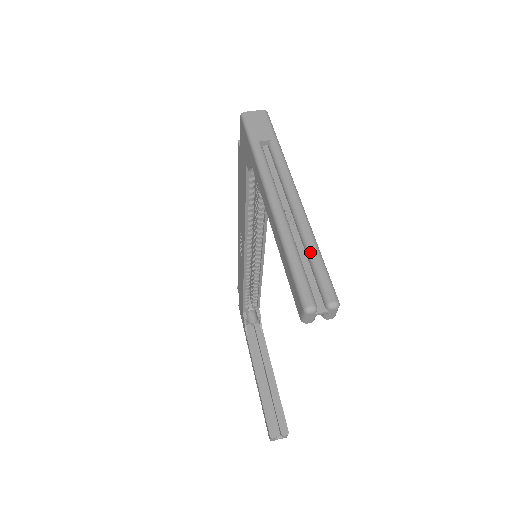
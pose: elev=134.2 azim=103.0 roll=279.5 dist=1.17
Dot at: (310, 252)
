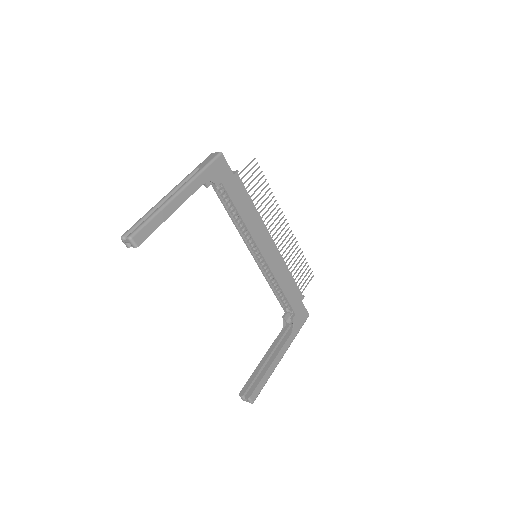
Dot at: (149, 216)
